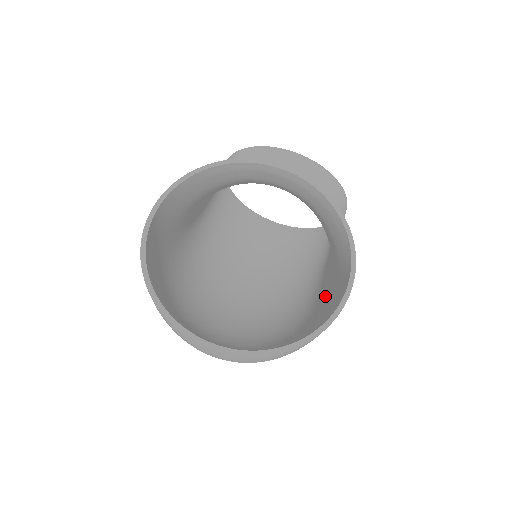
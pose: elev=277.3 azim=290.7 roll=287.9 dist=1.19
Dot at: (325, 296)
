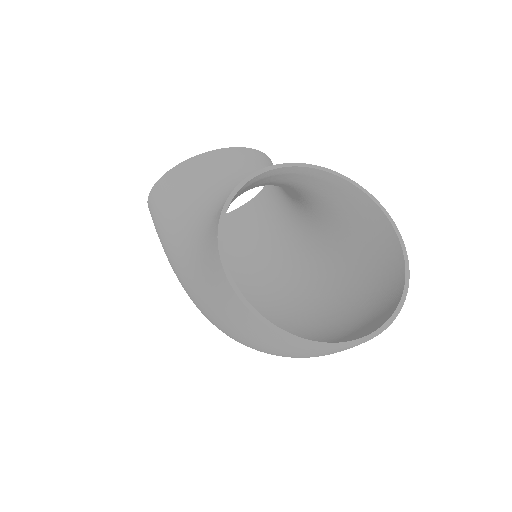
Dot at: (337, 252)
